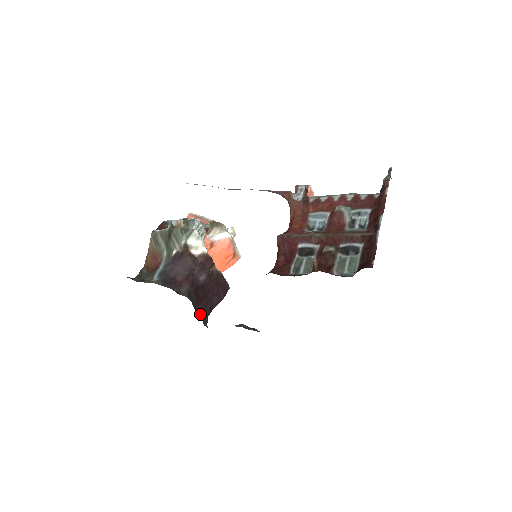
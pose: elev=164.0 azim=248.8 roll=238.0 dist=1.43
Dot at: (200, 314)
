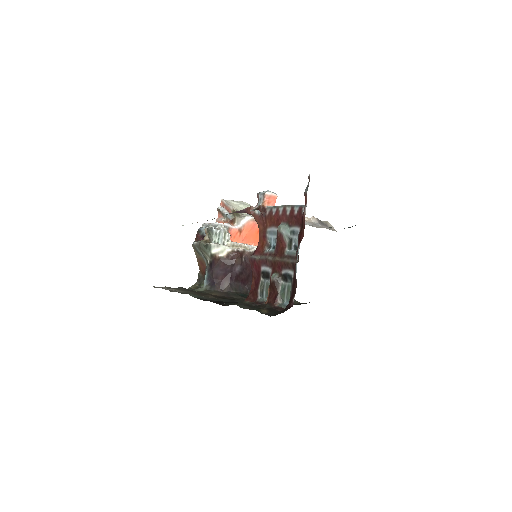
Dot at: occluded
